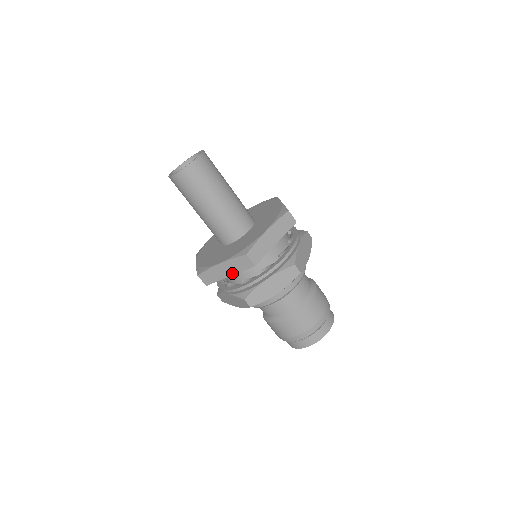
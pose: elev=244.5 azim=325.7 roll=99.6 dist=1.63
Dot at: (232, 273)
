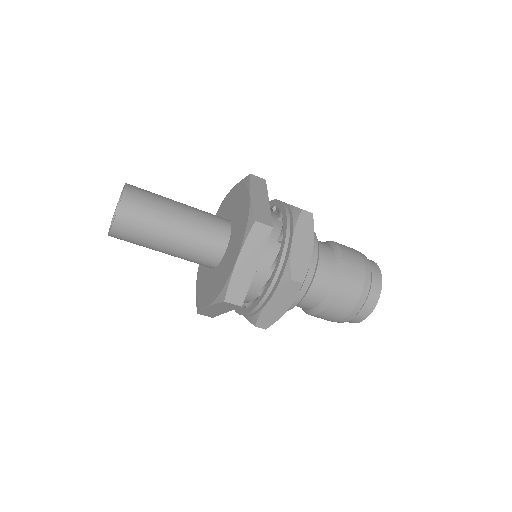
Dot at: (225, 311)
